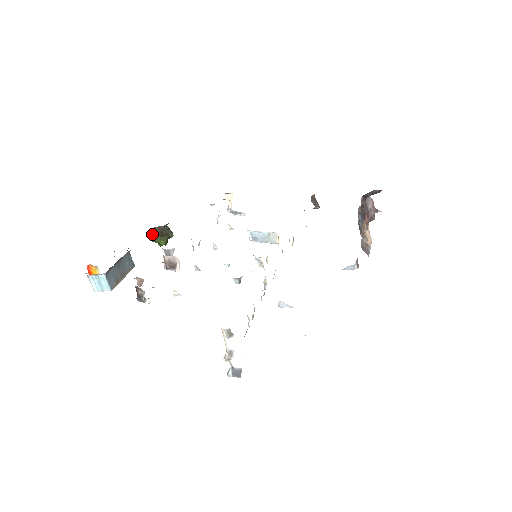
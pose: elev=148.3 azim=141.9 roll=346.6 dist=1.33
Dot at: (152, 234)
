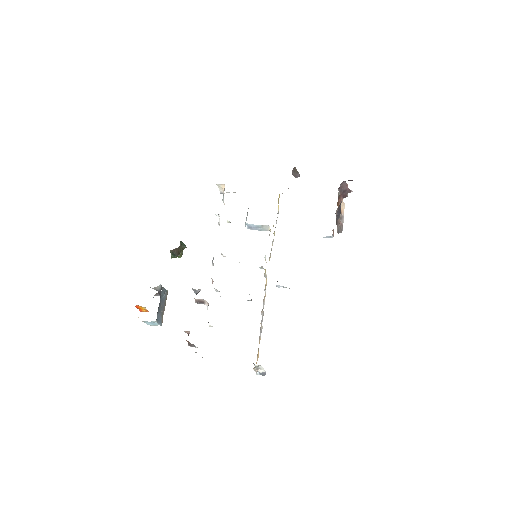
Dot at: (171, 254)
